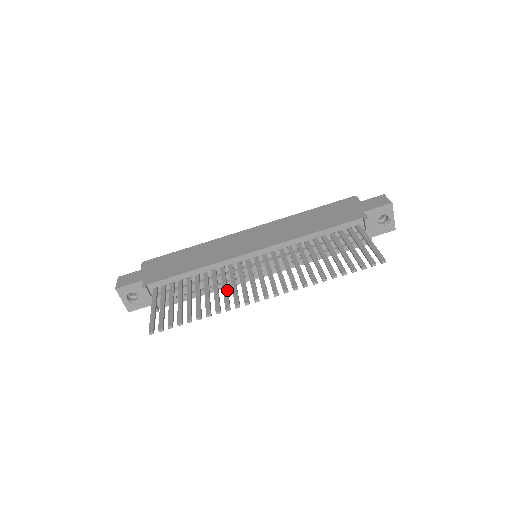
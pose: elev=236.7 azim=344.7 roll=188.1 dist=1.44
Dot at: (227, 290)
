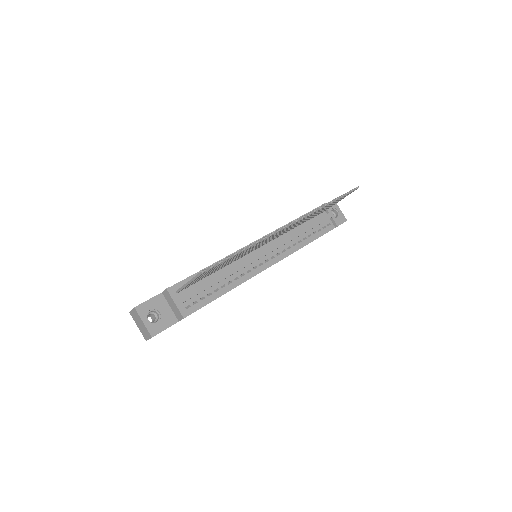
Dot at: occluded
